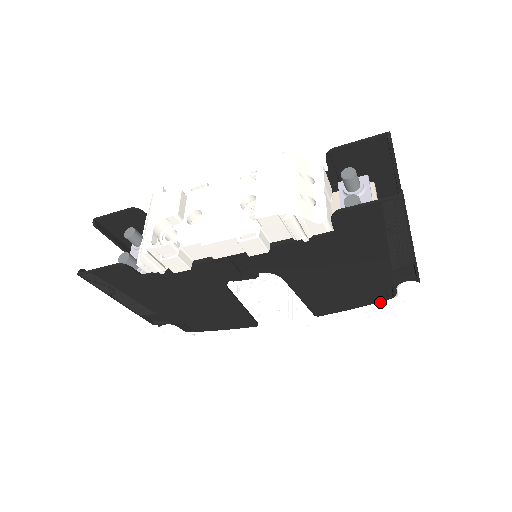
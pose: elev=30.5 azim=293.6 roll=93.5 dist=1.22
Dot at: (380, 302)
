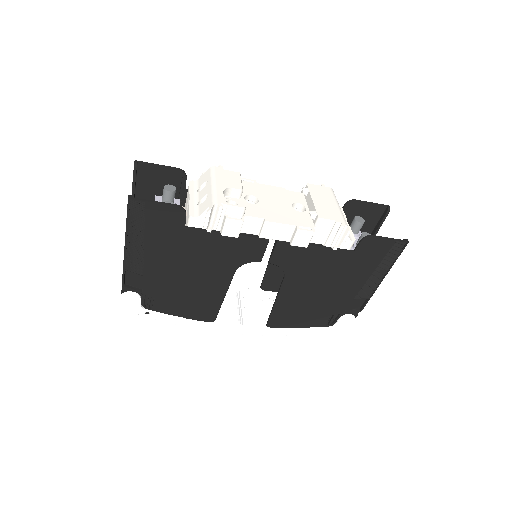
Dot at: (320, 327)
